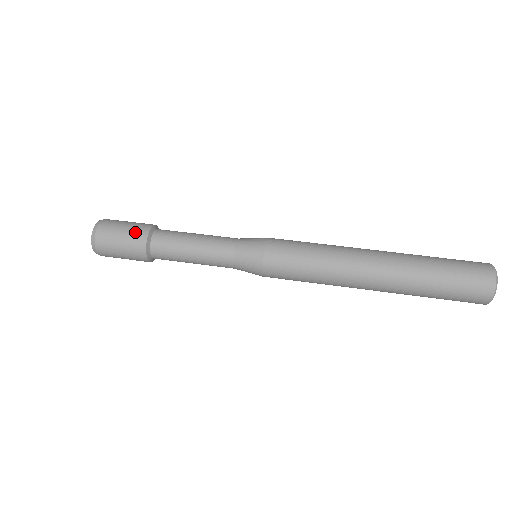
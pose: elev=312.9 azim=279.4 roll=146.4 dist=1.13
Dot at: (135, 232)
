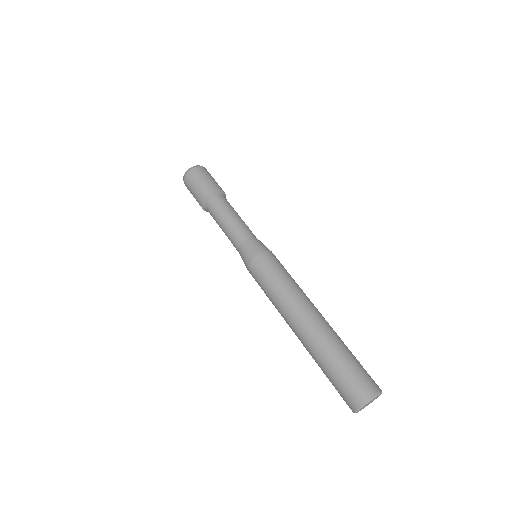
Dot at: (200, 193)
